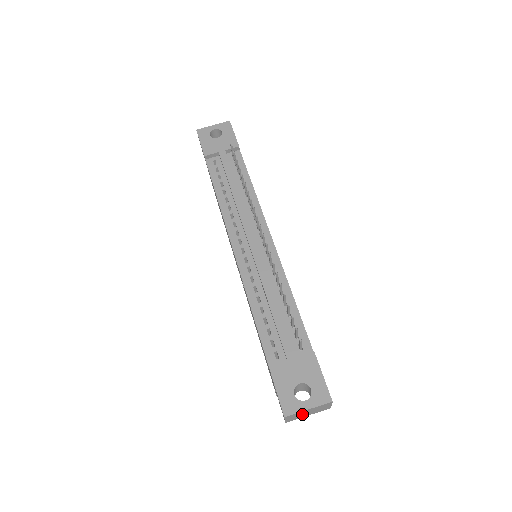
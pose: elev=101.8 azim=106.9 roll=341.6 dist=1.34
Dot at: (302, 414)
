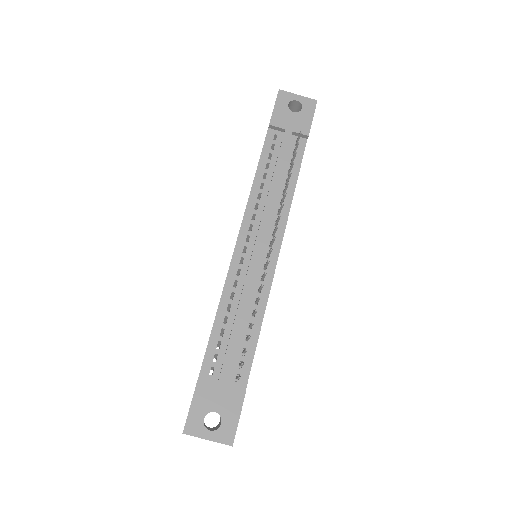
Dot at: occluded
